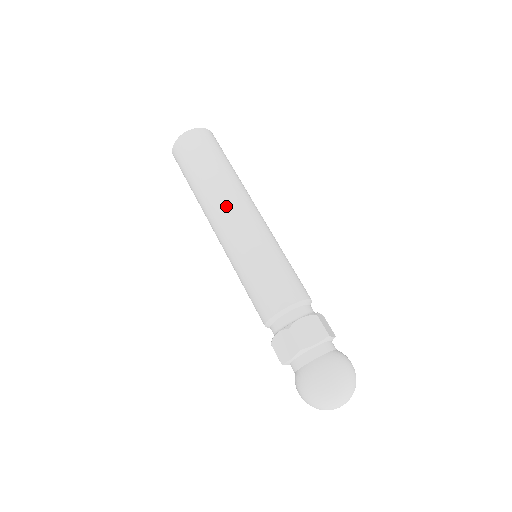
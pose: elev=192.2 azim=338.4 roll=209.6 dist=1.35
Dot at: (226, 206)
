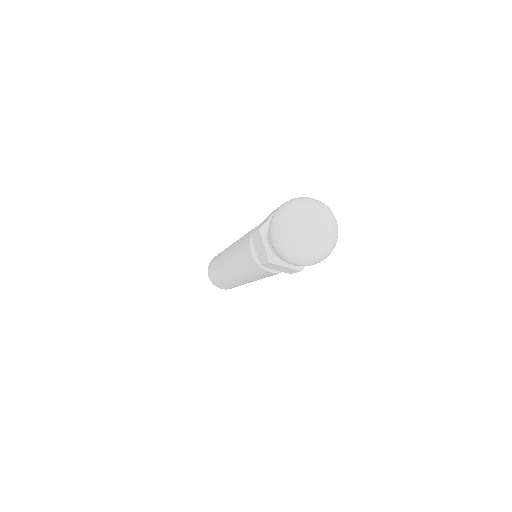
Dot at: (224, 253)
